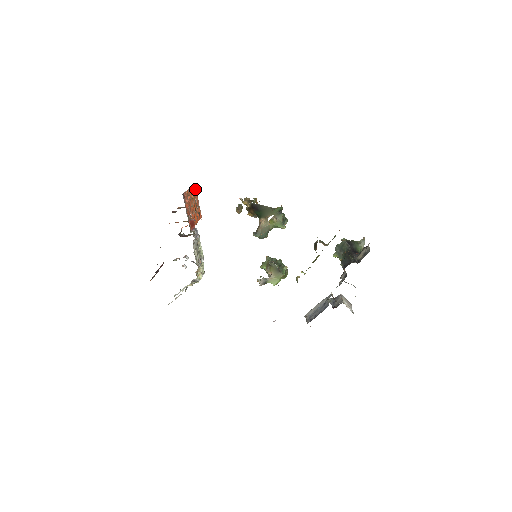
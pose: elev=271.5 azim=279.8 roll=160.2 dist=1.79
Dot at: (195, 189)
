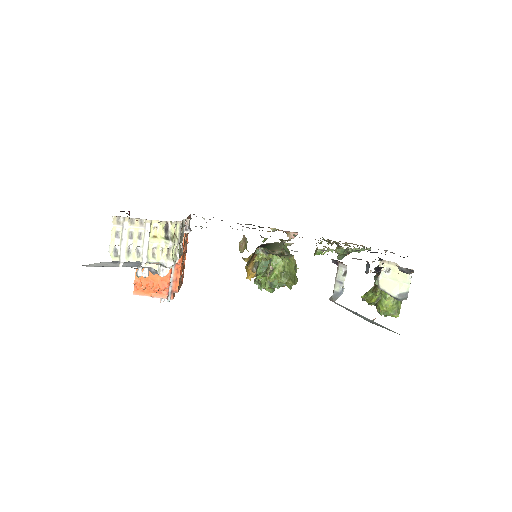
Dot at: (182, 280)
